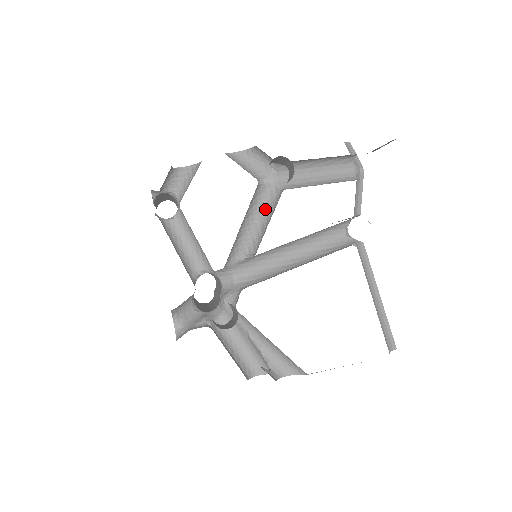
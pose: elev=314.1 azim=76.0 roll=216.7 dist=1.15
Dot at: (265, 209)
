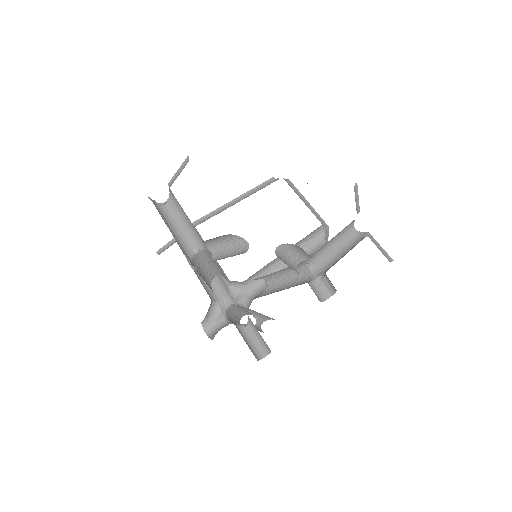
Dot at: (289, 269)
